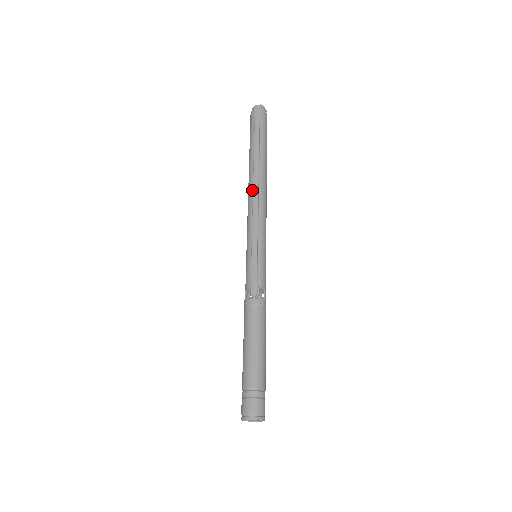
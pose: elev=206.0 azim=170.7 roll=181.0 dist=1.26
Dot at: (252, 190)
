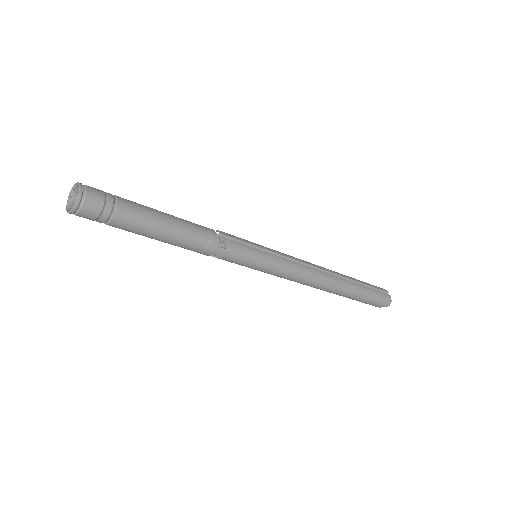
Dot at: occluded
